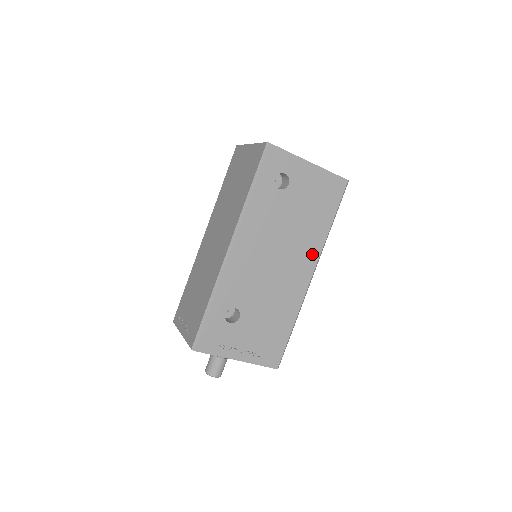
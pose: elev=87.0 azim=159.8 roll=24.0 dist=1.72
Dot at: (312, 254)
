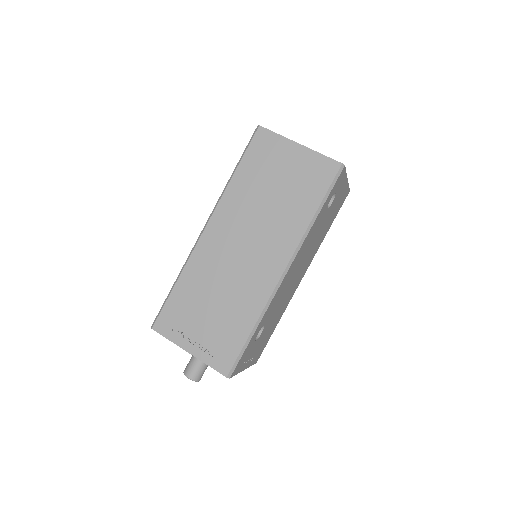
Dot at: (311, 259)
